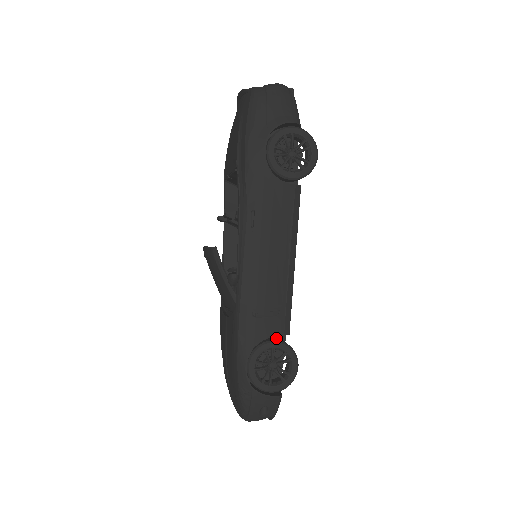
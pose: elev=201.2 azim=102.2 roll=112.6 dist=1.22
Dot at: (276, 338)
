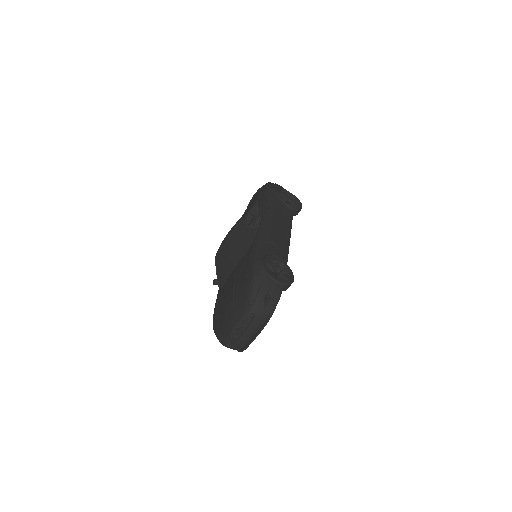
Dot at: occluded
